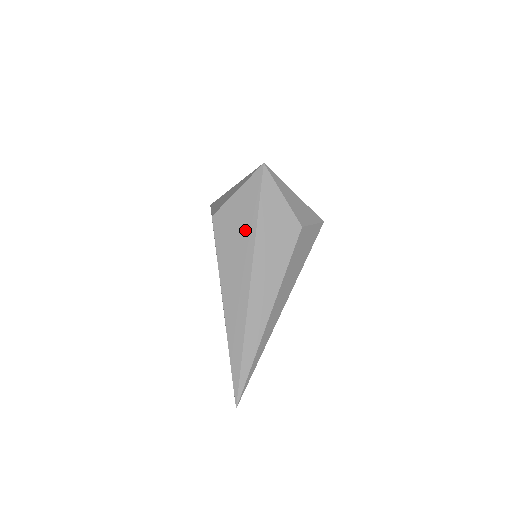
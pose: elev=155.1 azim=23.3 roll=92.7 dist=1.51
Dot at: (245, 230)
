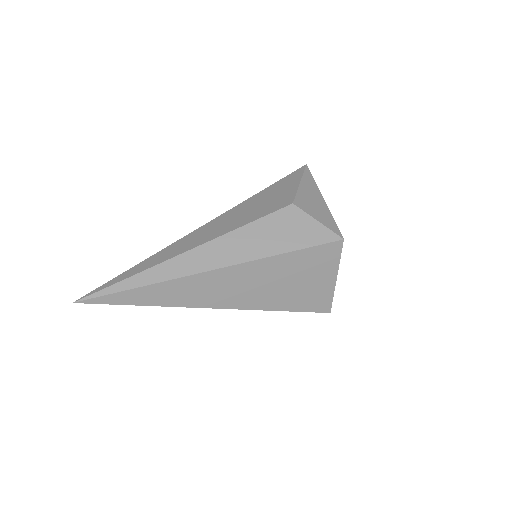
Dot at: occluded
